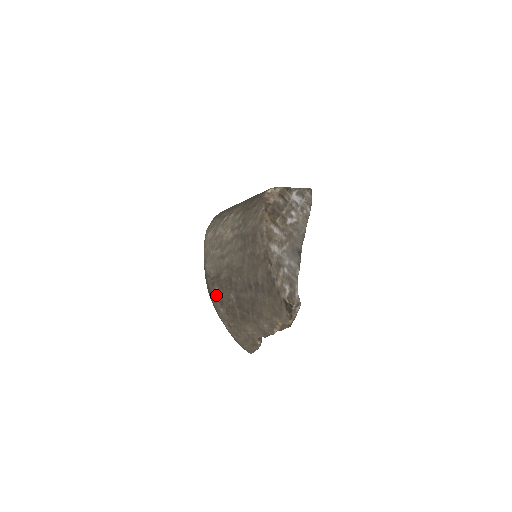
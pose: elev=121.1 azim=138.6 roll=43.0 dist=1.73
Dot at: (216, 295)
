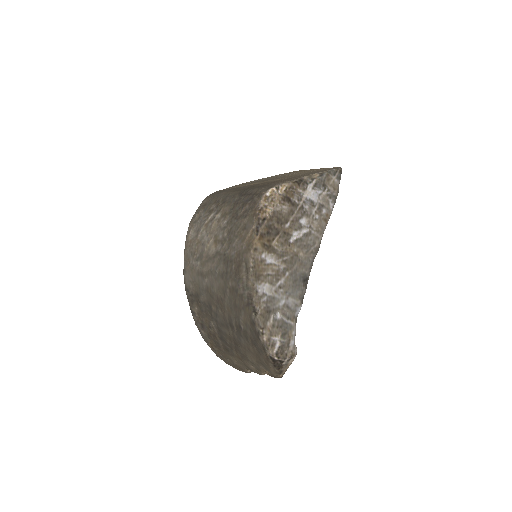
Dot at: (196, 315)
